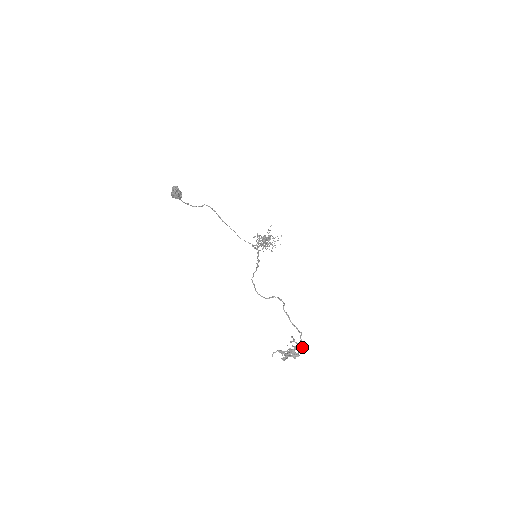
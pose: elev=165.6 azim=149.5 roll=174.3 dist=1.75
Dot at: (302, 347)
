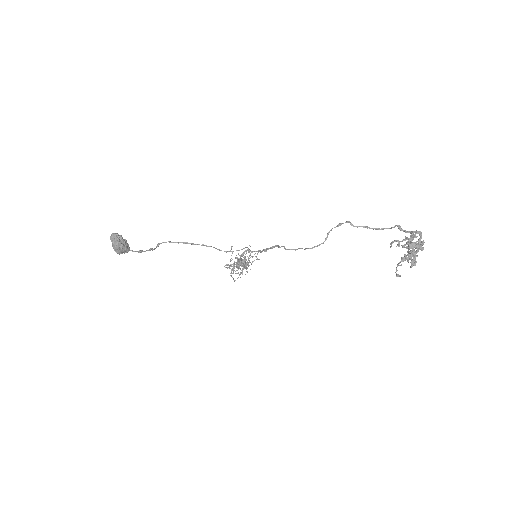
Dot at: (415, 232)
